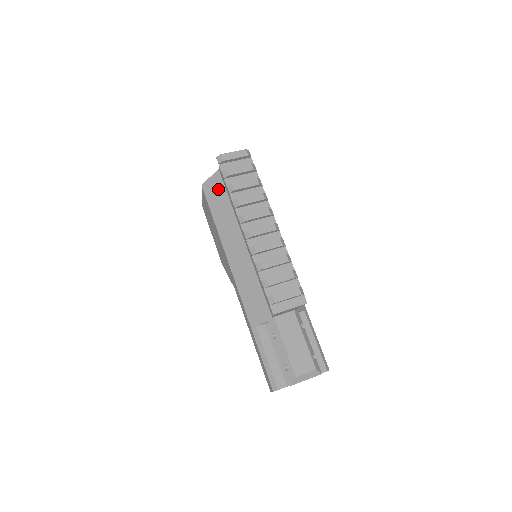
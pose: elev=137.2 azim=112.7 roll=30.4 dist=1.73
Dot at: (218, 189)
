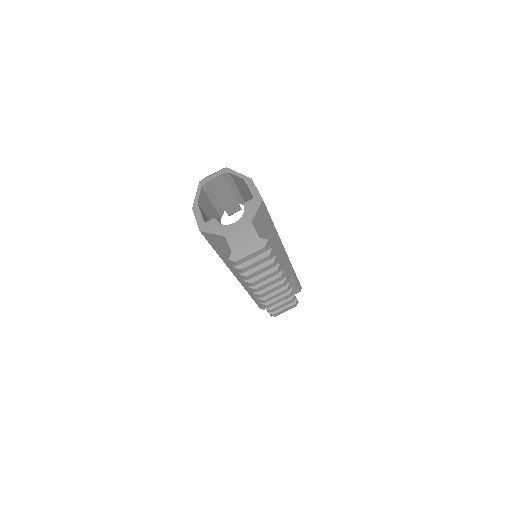
Dot at: (223, 244)
